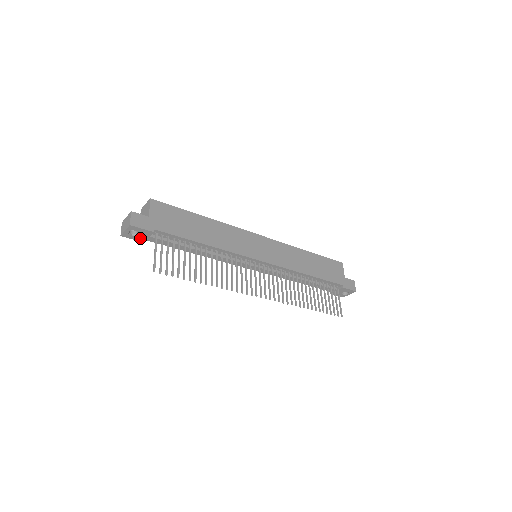
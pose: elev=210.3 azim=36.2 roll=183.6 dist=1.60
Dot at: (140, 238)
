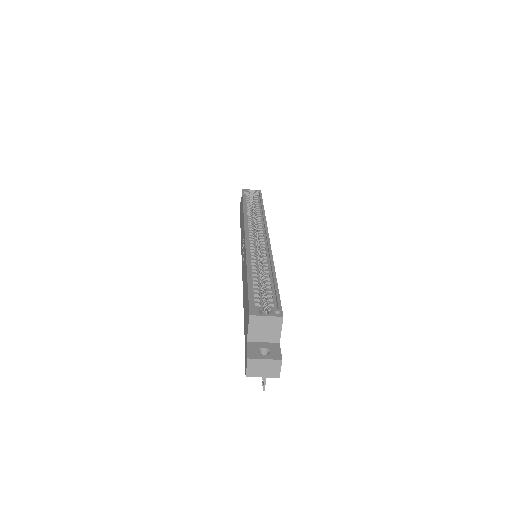
Dot at: occluded
